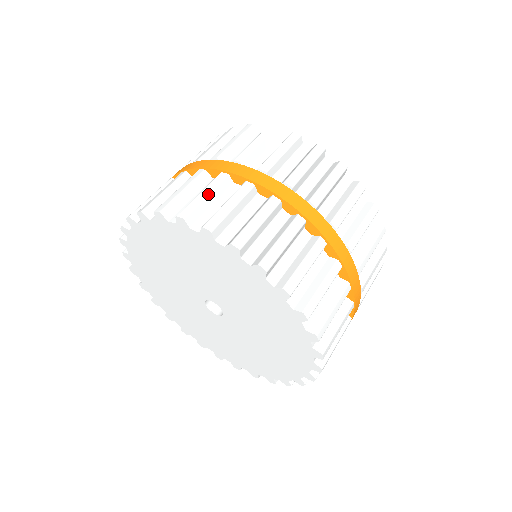
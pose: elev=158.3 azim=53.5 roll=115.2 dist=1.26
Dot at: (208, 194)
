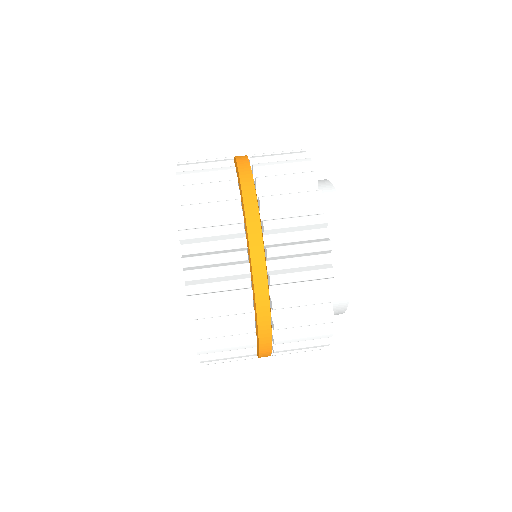
Dot at: occluded
